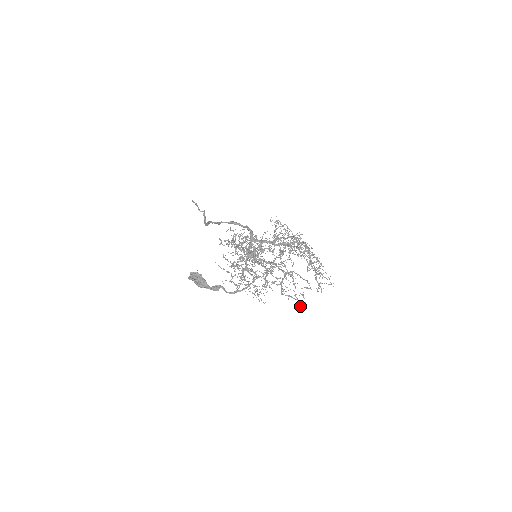
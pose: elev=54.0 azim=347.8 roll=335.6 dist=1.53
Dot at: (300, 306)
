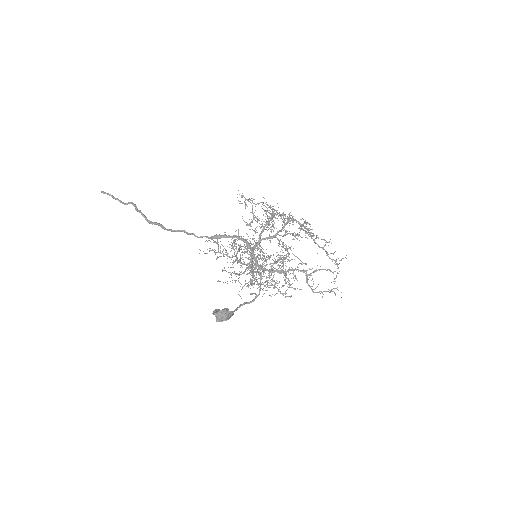
Dot at: occluded
